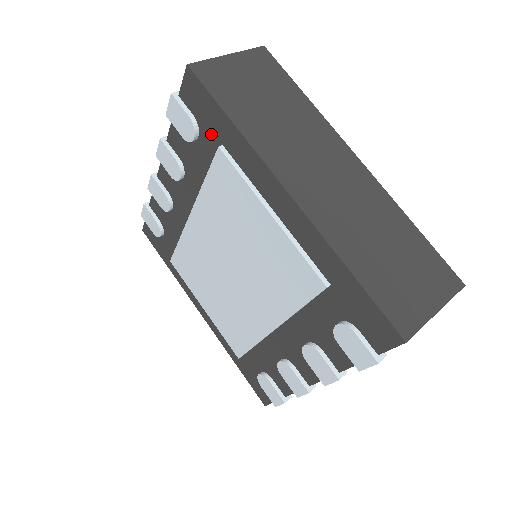
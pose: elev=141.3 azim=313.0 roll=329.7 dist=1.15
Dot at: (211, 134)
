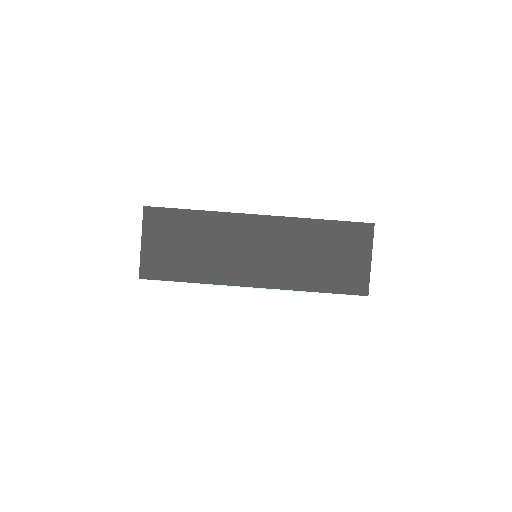
Dot at: occluded
